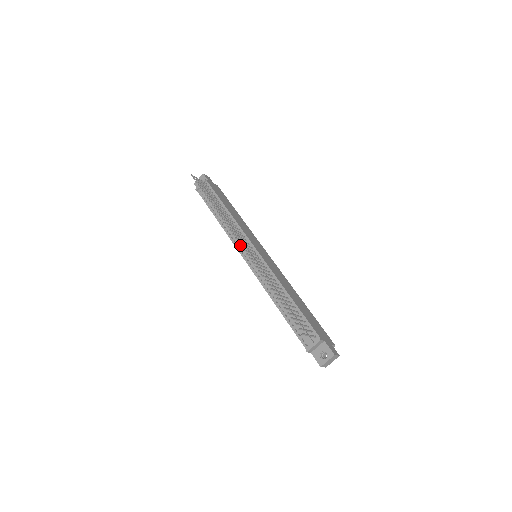
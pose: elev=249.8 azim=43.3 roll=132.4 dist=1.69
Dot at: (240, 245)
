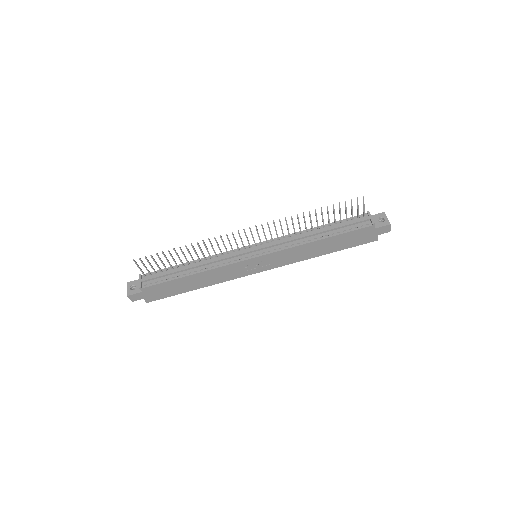
Dot at: occluded
